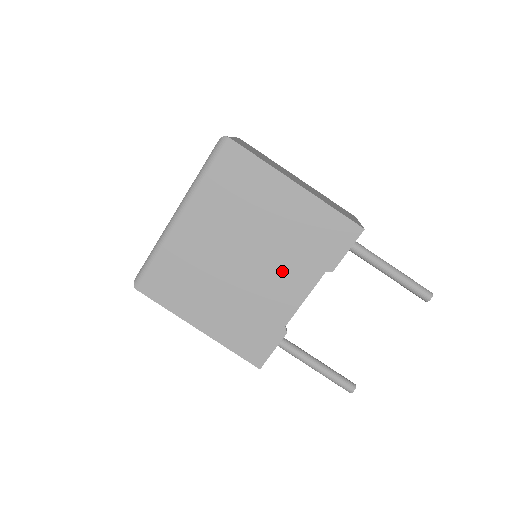
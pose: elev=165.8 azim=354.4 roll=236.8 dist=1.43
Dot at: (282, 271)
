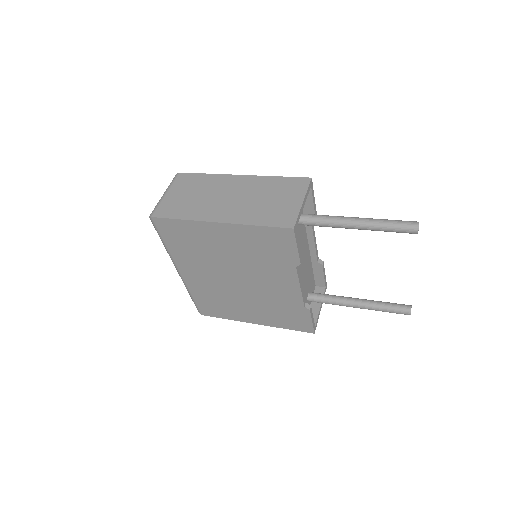
Dot at: (267, 277)
